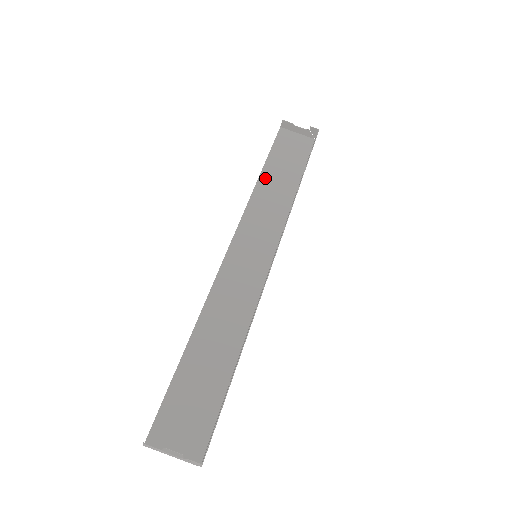
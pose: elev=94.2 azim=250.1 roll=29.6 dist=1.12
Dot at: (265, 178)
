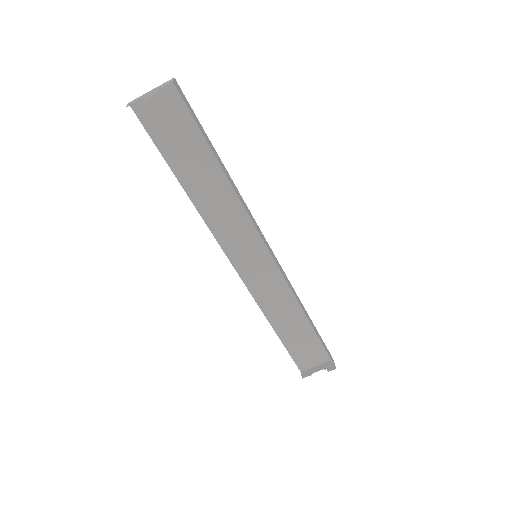
Dot at: (189, 185)
